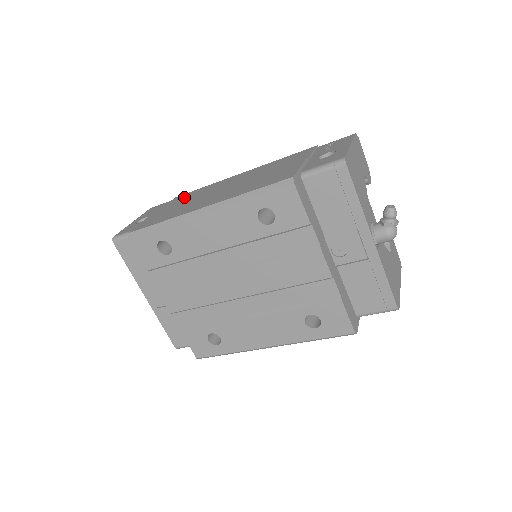
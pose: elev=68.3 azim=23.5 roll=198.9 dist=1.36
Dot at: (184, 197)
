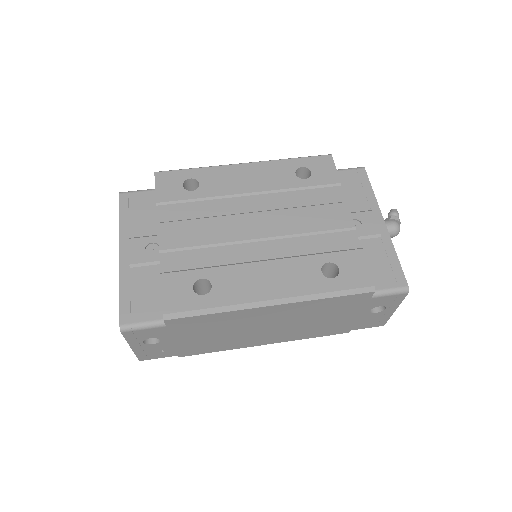
Dot at: occluded
